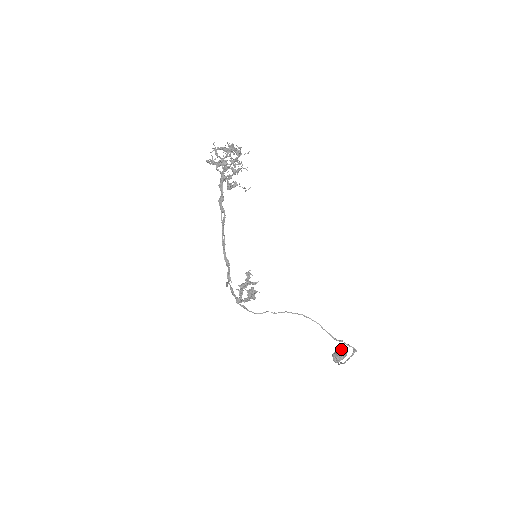
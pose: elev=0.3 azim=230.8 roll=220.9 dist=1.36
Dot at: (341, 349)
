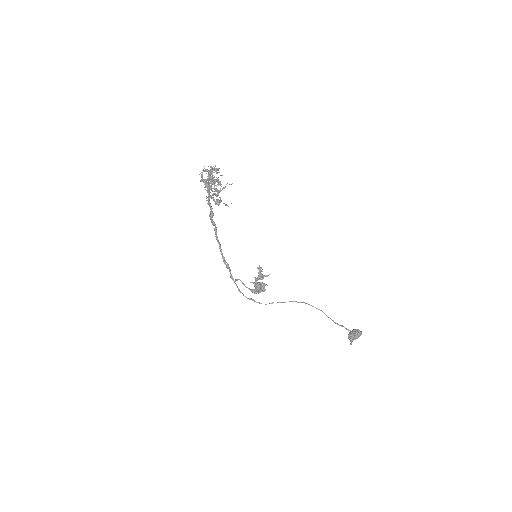
Dot at: (357, 329)
